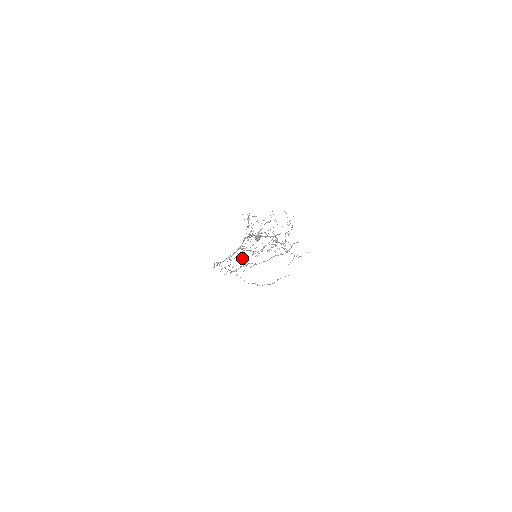
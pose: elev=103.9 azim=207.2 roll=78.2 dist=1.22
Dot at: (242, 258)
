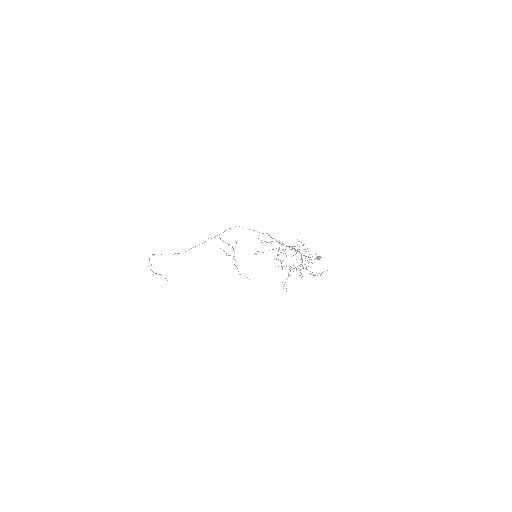
Dot at: occluded
